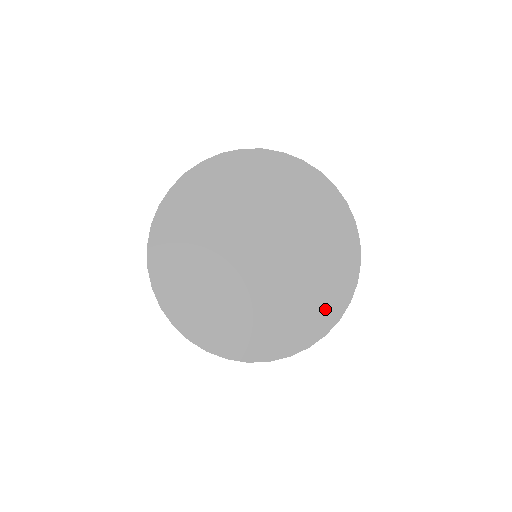
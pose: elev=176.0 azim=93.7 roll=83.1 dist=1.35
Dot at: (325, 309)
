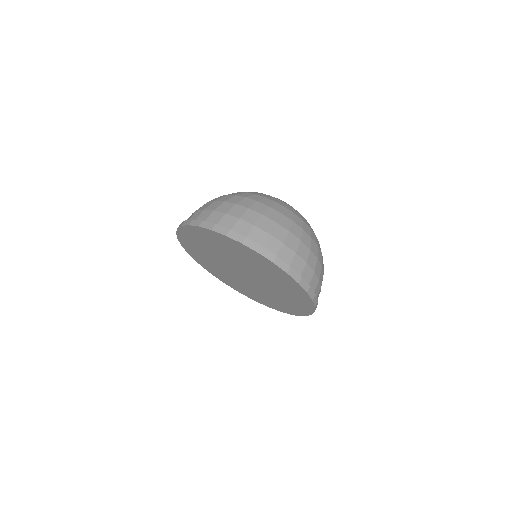
Dot at: (302, 305)
